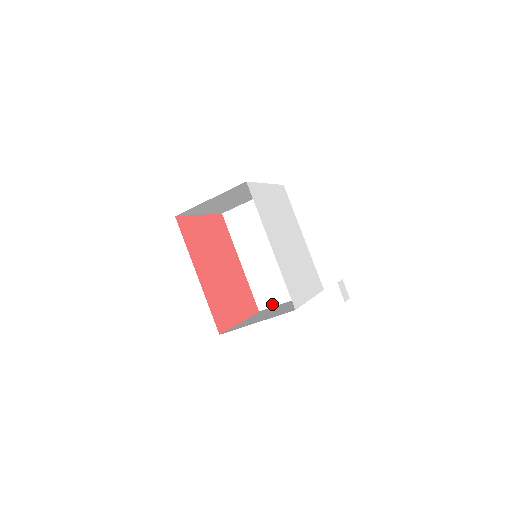
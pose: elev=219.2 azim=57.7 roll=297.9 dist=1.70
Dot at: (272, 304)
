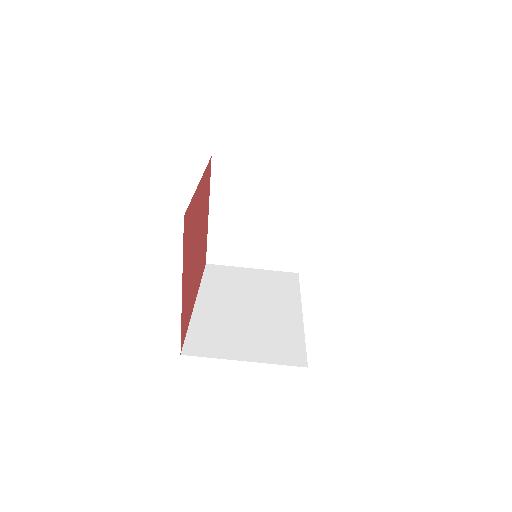
Dot at: (210, 354)
